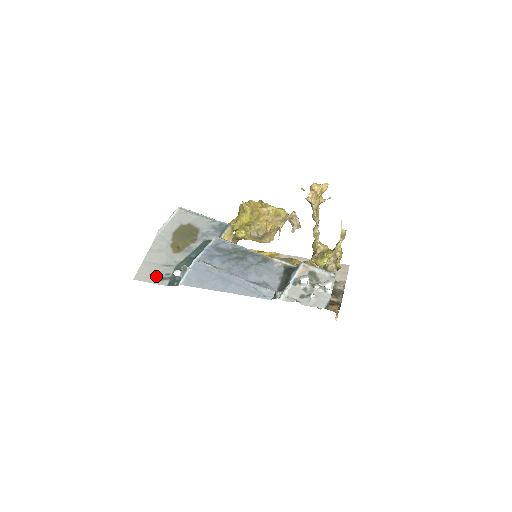
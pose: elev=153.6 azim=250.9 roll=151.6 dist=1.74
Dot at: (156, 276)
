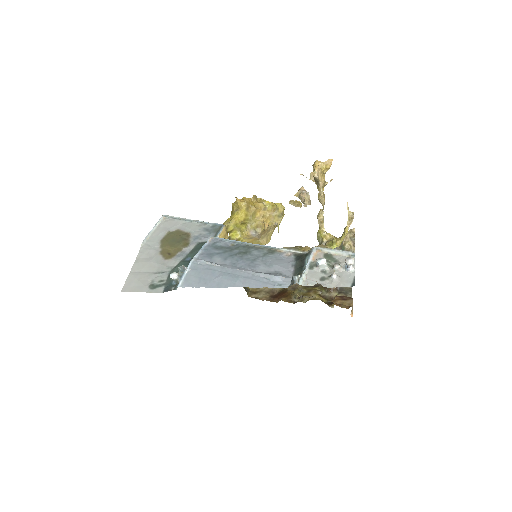
Dot at: (148, 285)
